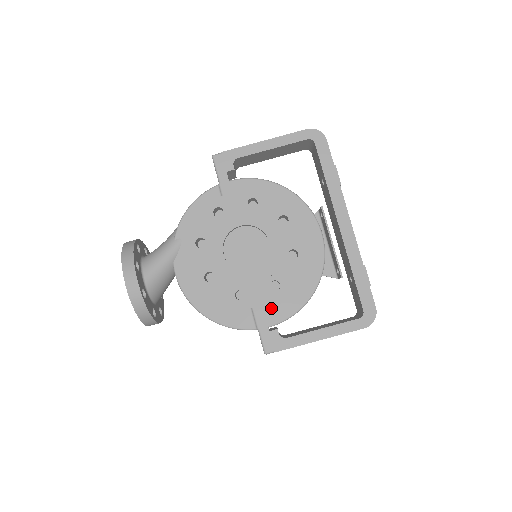
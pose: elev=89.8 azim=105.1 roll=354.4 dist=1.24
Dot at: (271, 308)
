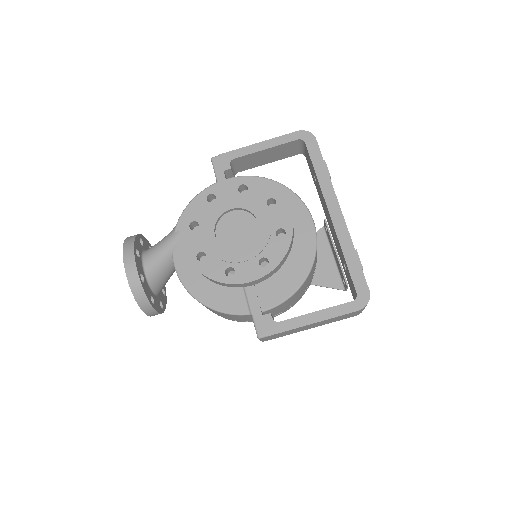
Dot at: (264, 293)
